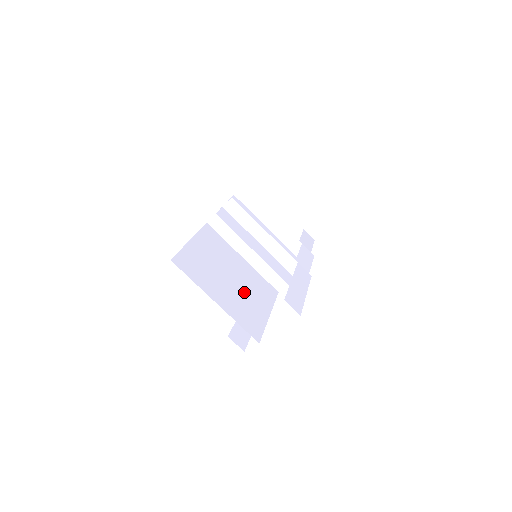
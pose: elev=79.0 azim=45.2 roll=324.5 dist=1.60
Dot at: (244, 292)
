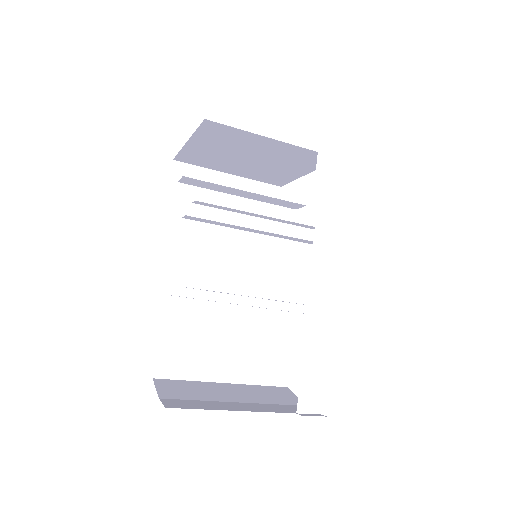
Dot at: (255, 324)
